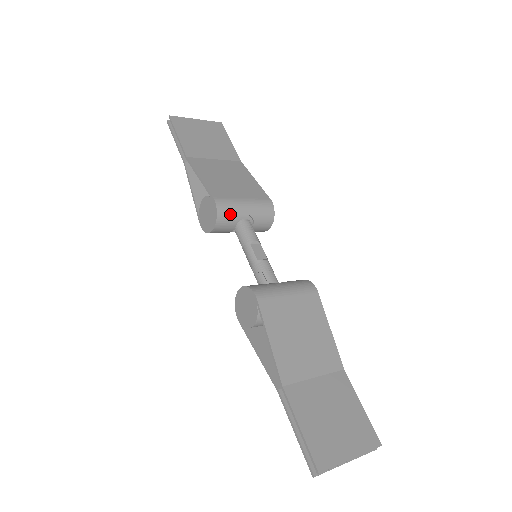
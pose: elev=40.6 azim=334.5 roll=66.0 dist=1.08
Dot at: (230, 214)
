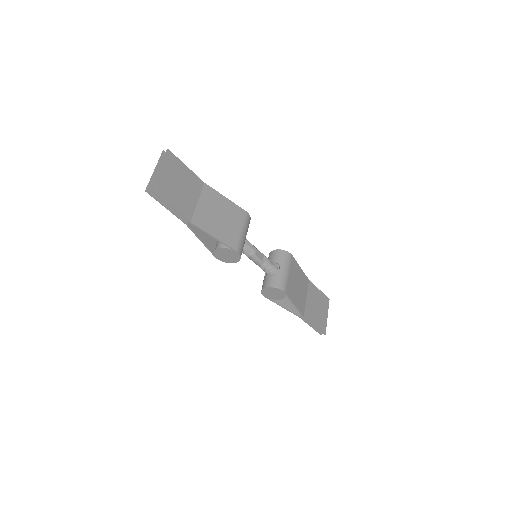
Dot at: occluded
